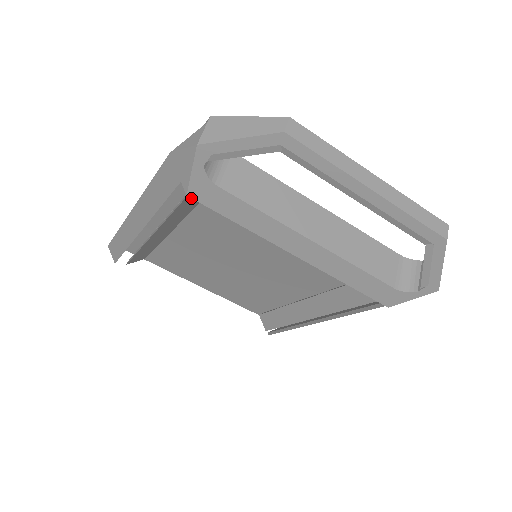
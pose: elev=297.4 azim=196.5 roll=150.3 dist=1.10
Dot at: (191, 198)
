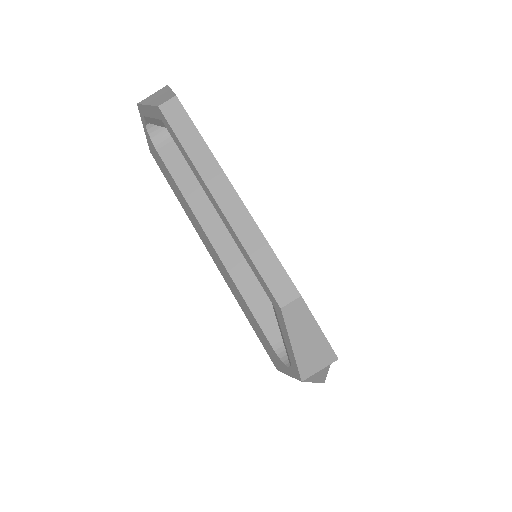
Dot at: occluded
